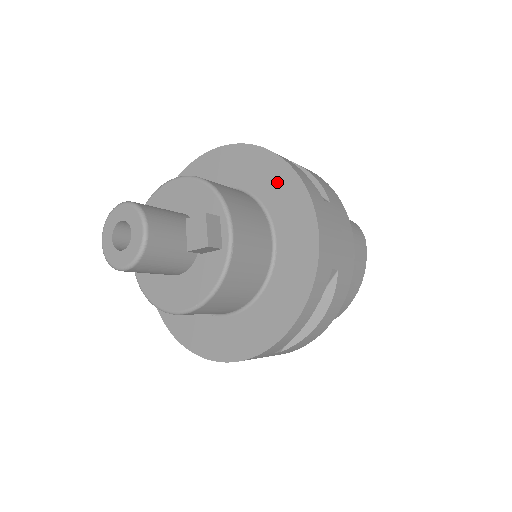
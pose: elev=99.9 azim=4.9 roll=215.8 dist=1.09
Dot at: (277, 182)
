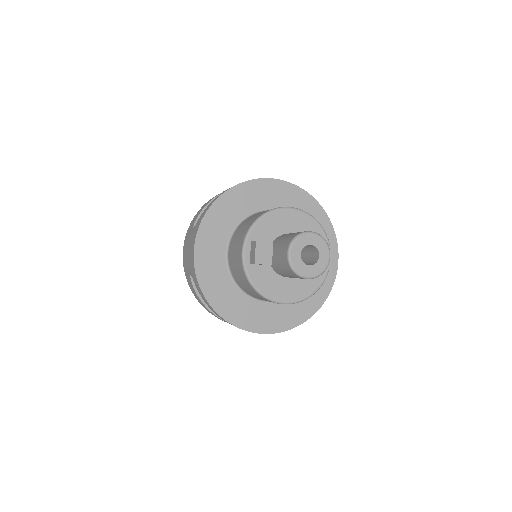
Dot at: occluded
